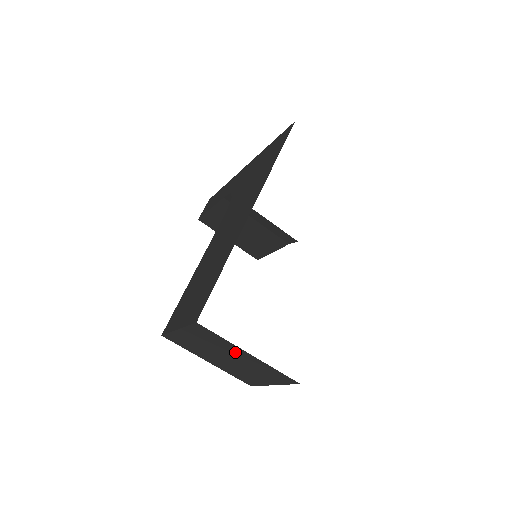
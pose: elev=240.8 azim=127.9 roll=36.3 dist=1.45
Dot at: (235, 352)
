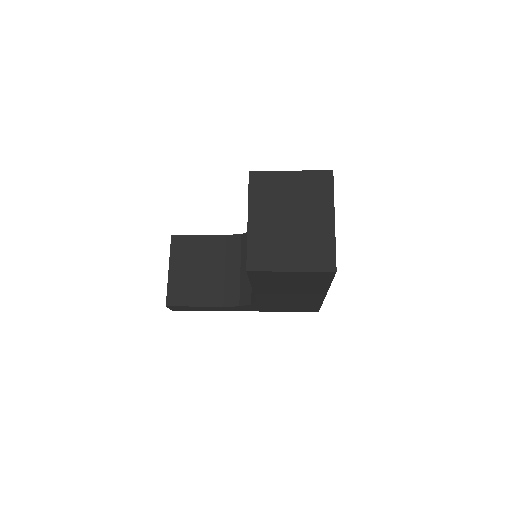
Dot at: (318, 213)
